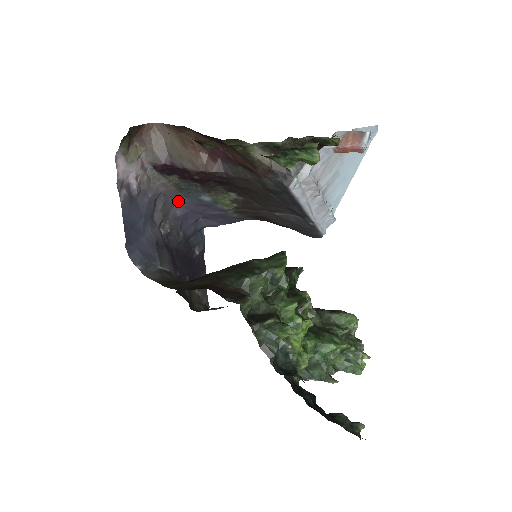
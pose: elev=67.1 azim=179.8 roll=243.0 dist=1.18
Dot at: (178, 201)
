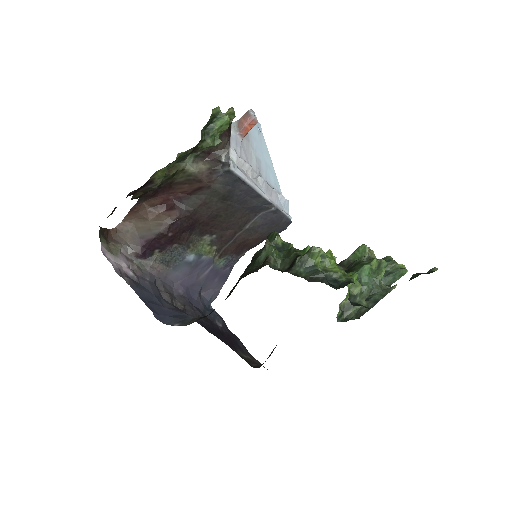
Dot at: (173, 281)
